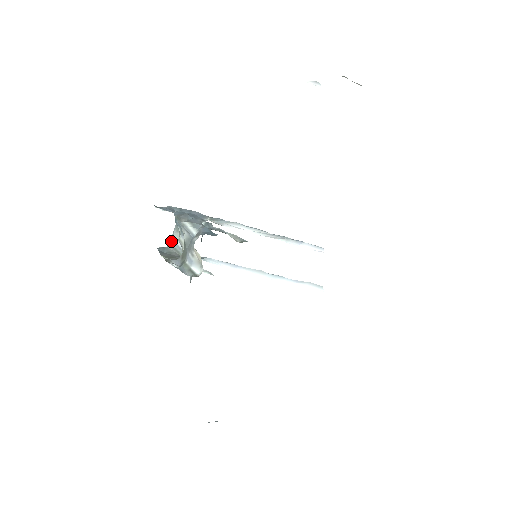
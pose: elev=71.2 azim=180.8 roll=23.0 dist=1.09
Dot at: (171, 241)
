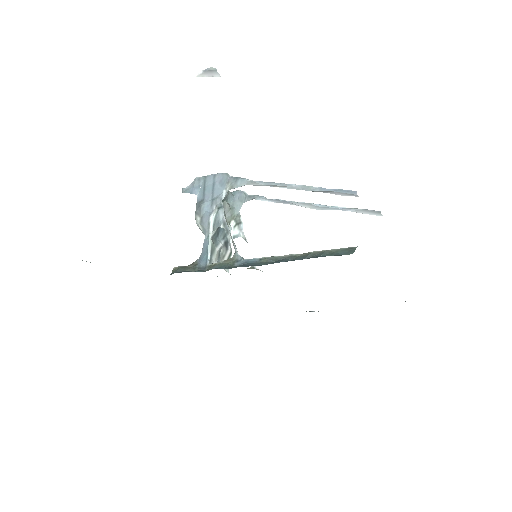
Dot at: occluded
